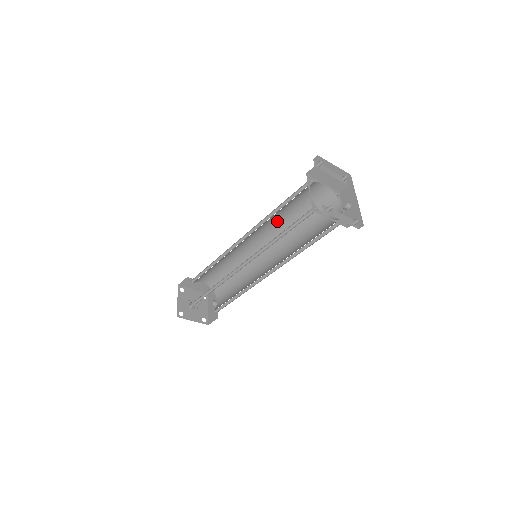
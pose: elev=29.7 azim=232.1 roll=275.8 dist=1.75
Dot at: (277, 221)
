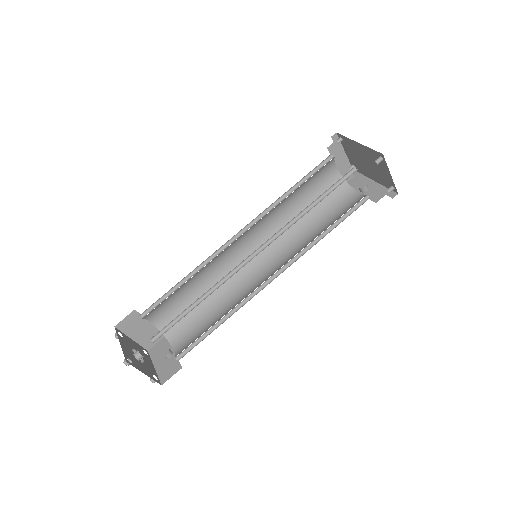
Dot at: (278, 216)
